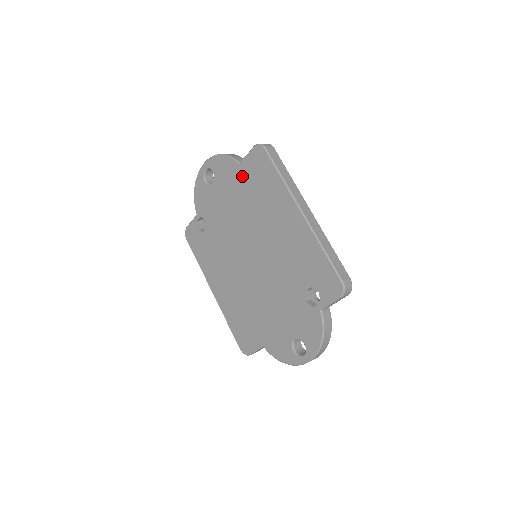
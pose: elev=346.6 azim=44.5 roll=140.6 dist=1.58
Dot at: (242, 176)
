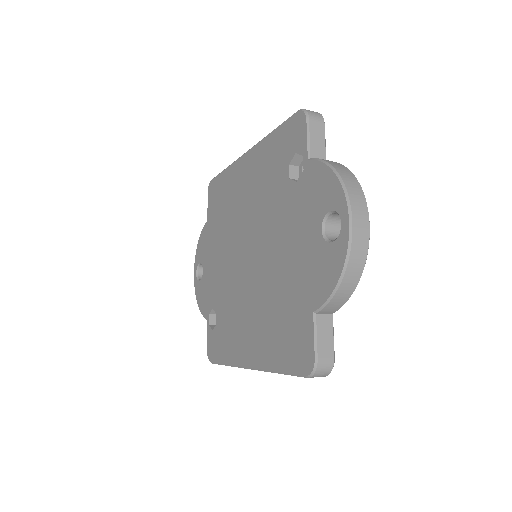
Dot at: (212, 222)
